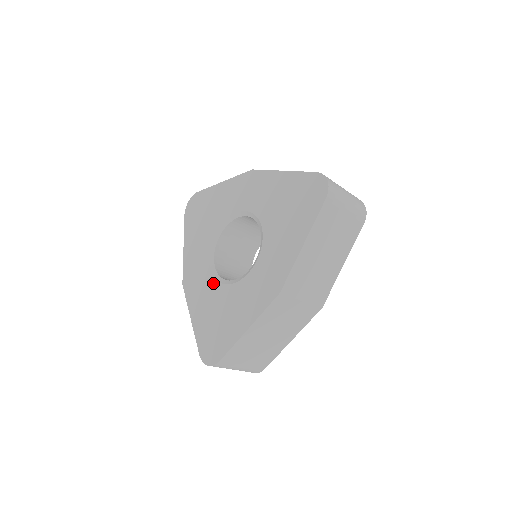
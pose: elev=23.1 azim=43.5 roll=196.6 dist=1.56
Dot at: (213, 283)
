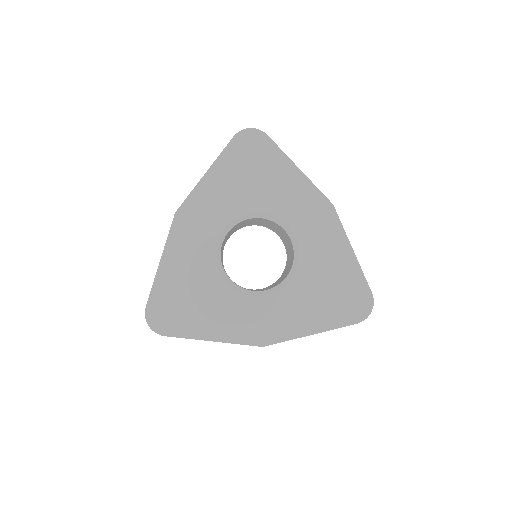
Dot at: (211, 259)
